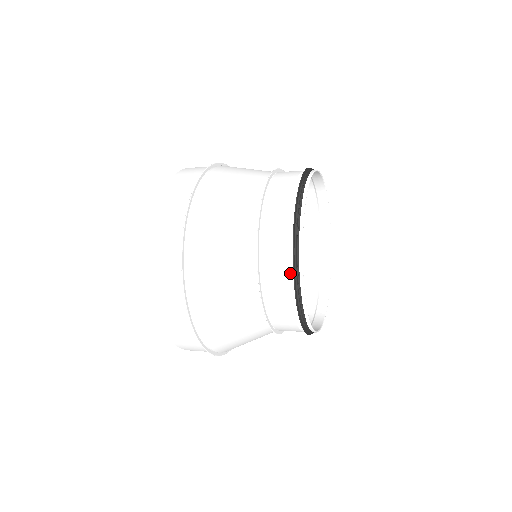
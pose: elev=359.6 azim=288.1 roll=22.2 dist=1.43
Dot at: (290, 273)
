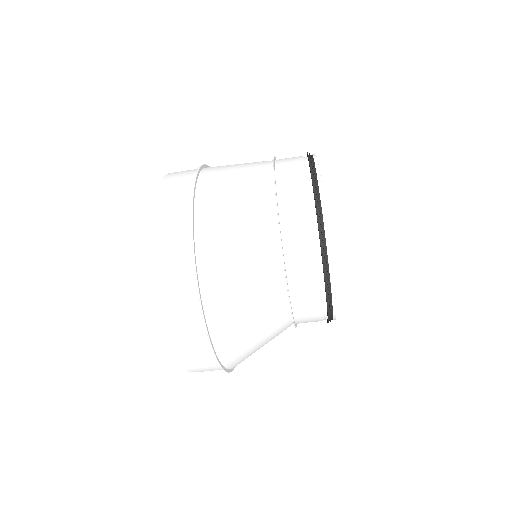
Dot at: (311, 211)
